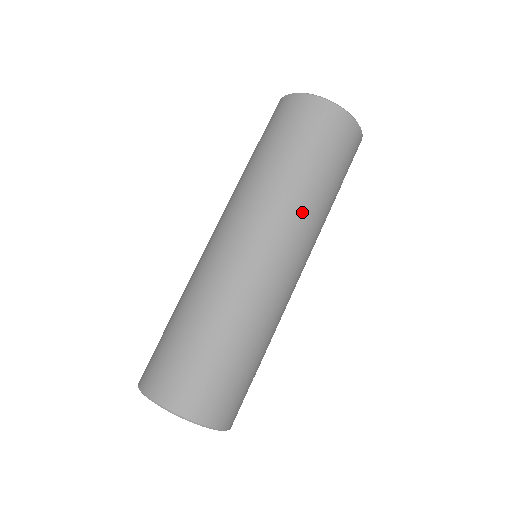
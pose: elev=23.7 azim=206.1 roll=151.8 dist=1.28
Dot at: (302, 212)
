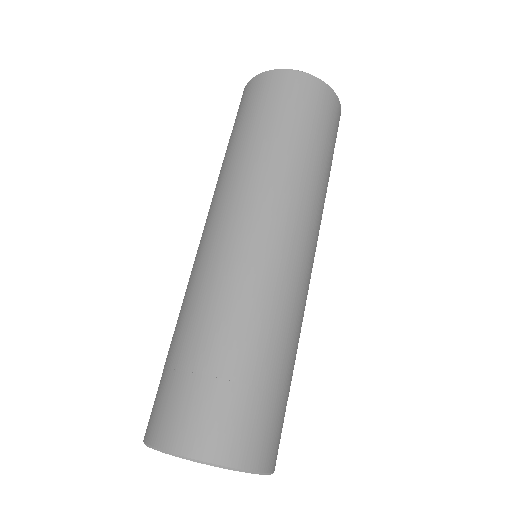
Dot at: (277, 179)
